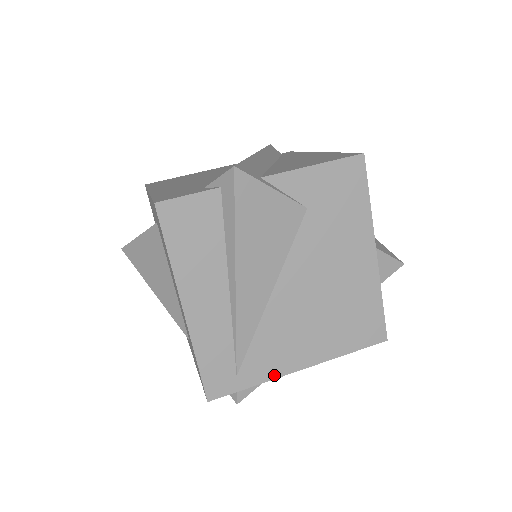
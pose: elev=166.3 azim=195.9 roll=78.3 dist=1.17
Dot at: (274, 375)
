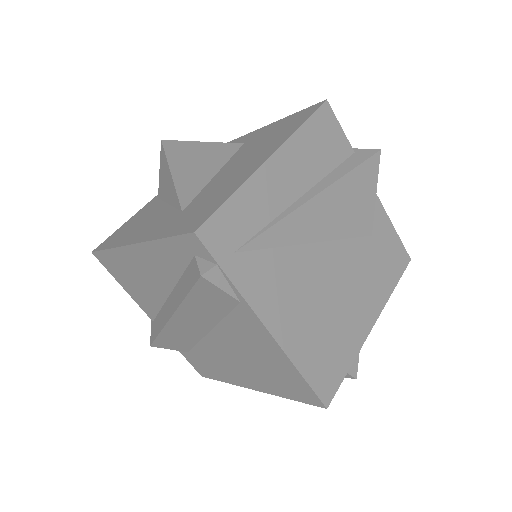
Dot at: (251, 299)
